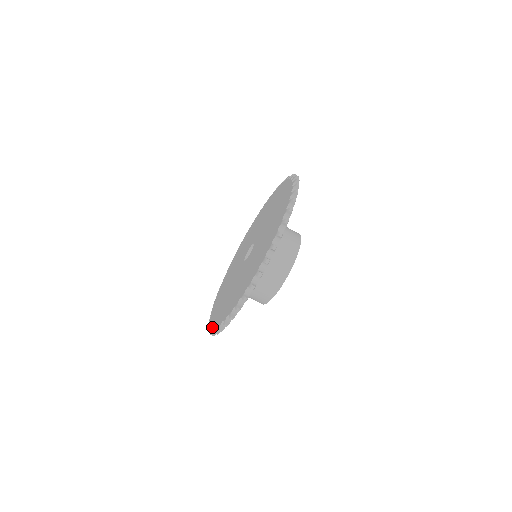
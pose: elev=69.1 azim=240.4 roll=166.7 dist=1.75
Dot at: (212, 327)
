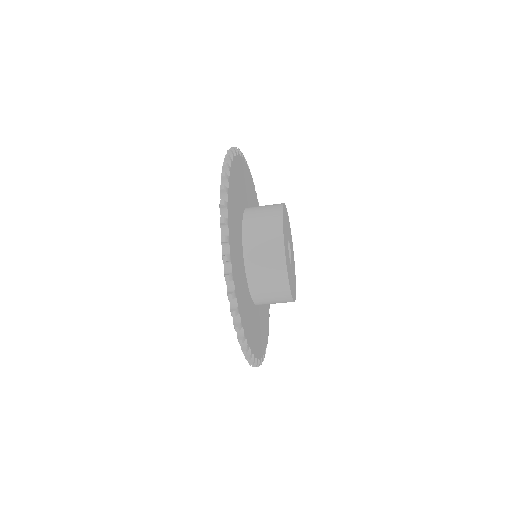
Dot at: occluded
